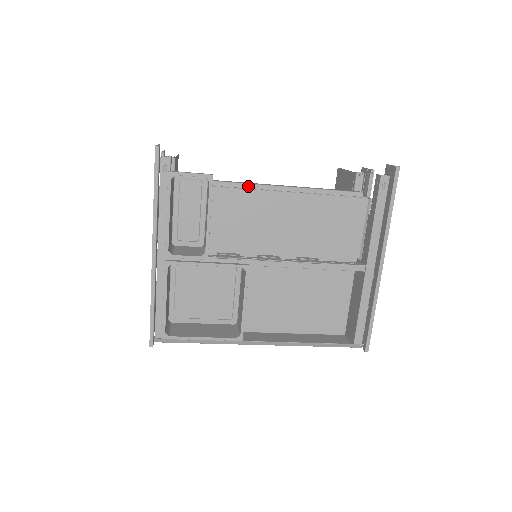
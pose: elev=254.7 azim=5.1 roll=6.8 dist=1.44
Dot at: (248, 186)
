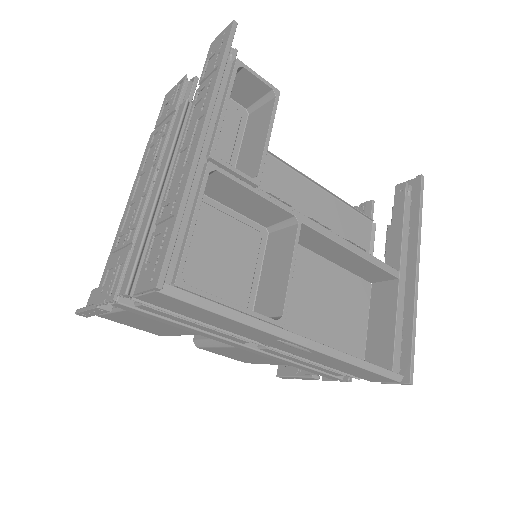
Dot at: occluded
